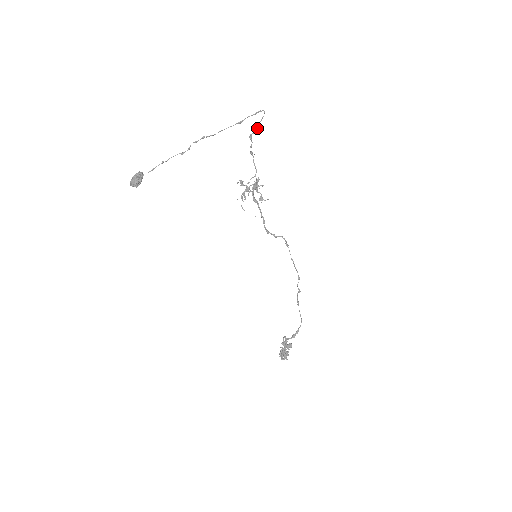
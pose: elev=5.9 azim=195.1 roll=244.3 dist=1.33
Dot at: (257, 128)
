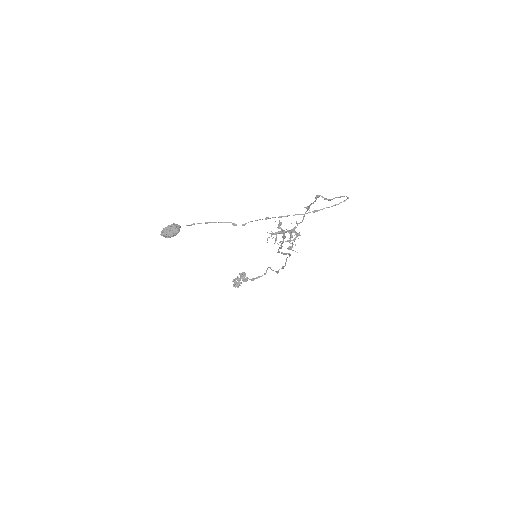
Dot at: (330, 199)
